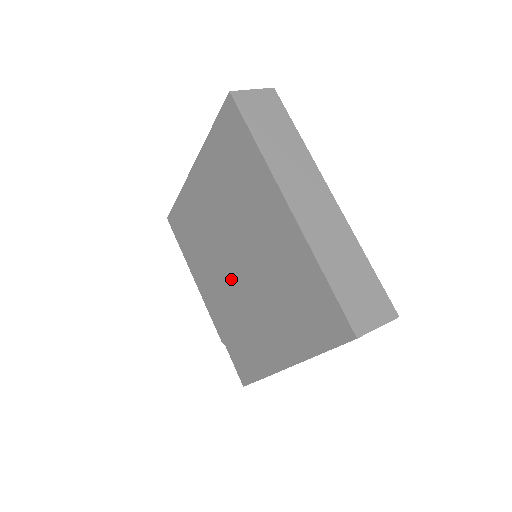
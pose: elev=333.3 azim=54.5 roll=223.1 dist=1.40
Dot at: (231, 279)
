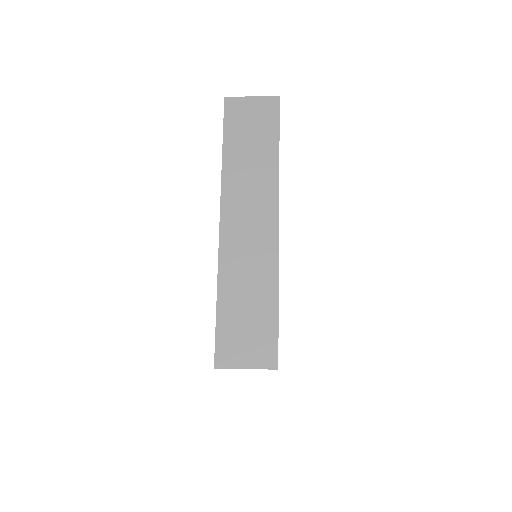
Dot at: occluded
